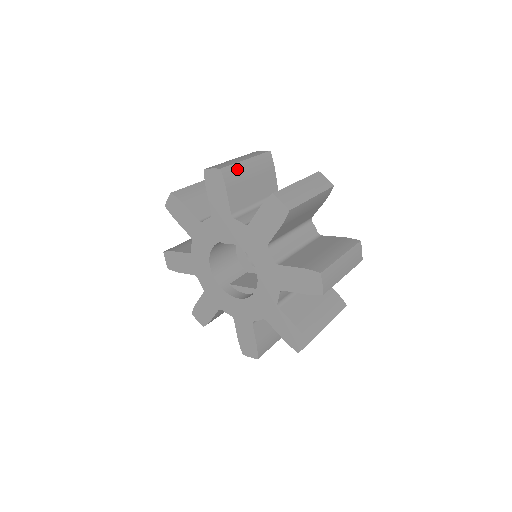
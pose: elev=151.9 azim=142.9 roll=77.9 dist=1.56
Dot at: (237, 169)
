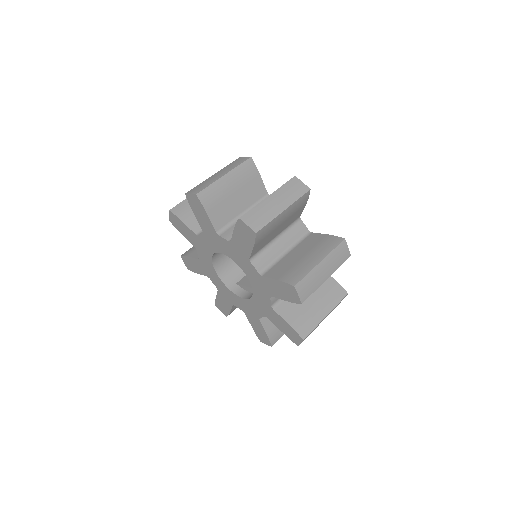
Dot at: (215, 188)
